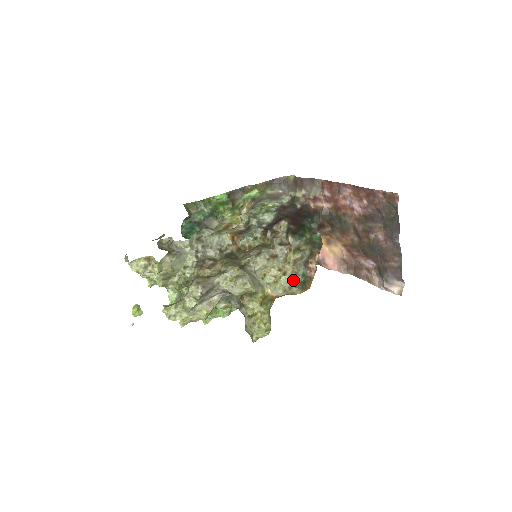
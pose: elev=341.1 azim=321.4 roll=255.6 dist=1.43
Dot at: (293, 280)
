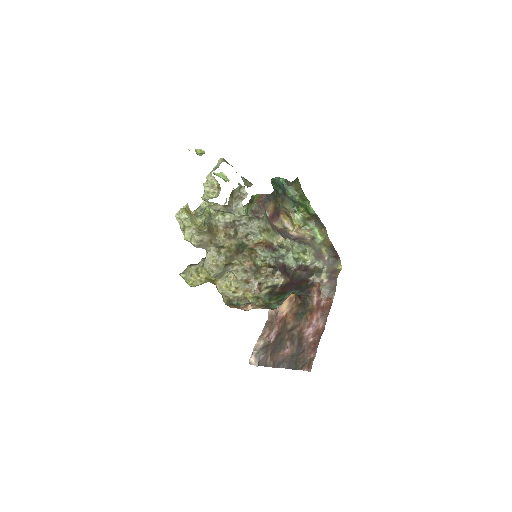
Dot at: (232, 298)
